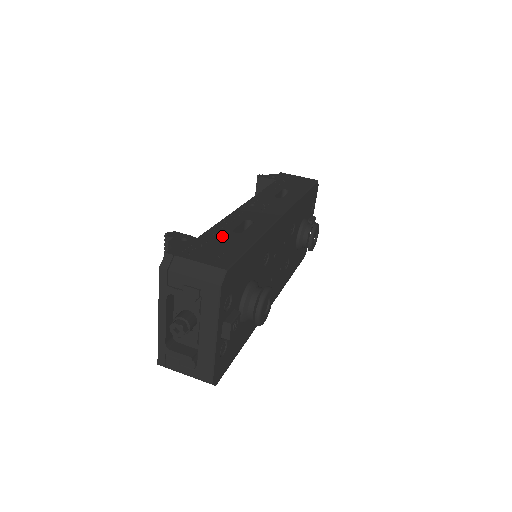
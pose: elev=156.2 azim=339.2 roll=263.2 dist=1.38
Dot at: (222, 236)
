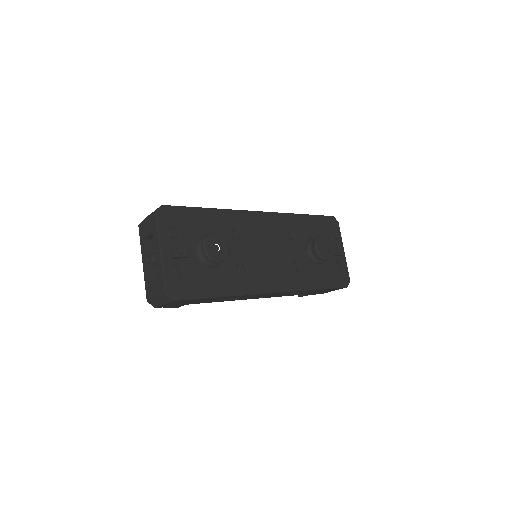
Dot at: occluded
